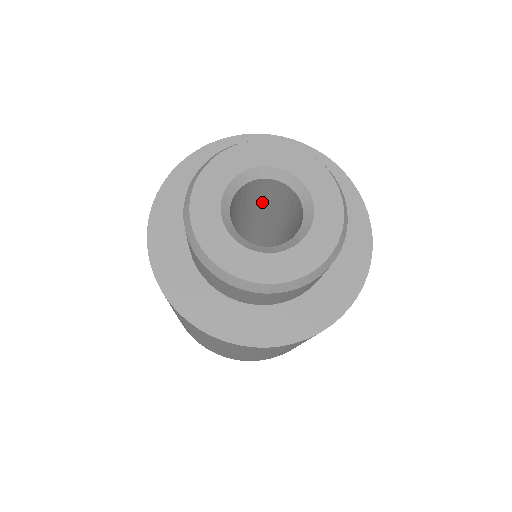
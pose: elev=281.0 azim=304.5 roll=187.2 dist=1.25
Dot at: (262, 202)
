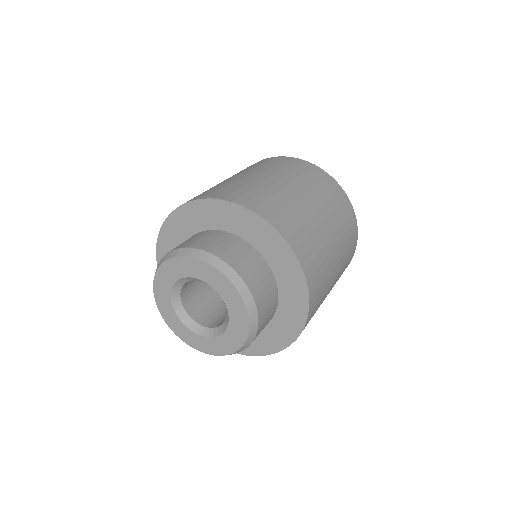
Dot at: occluded
